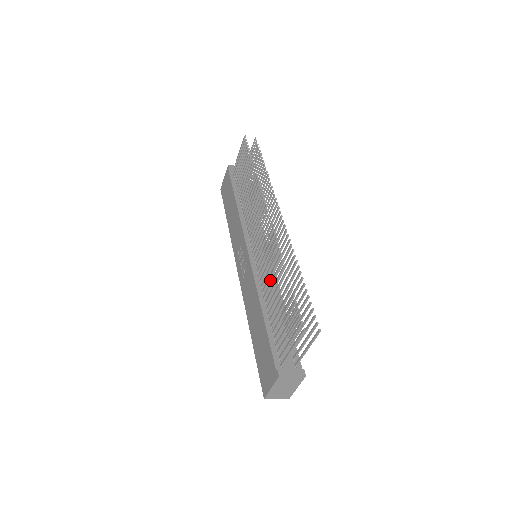
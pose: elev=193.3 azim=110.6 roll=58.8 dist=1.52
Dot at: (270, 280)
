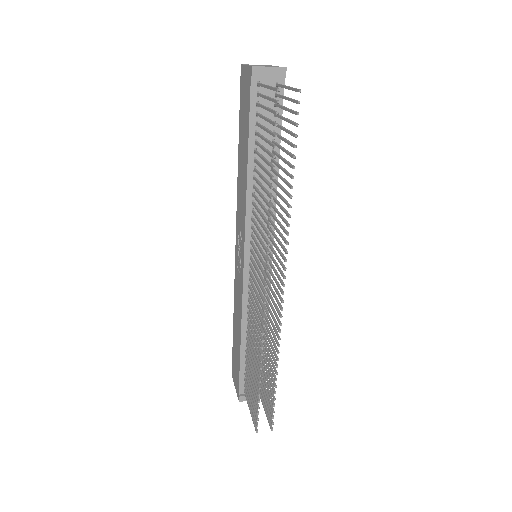
Dot at: occluded
